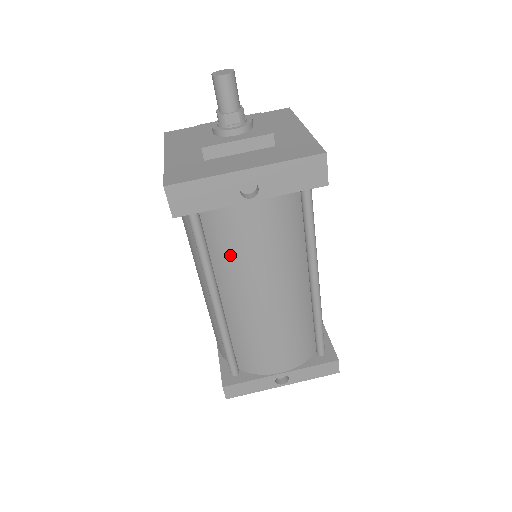
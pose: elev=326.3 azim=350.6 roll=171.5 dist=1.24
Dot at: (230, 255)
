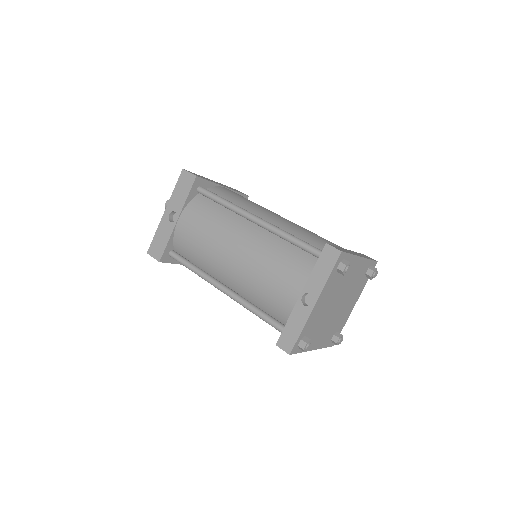
Dot at: (198, 254)
